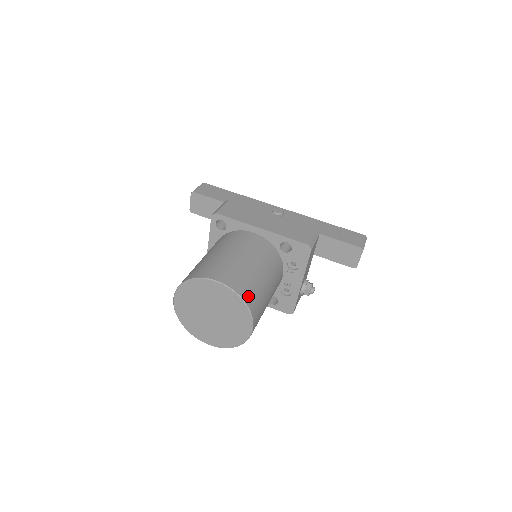
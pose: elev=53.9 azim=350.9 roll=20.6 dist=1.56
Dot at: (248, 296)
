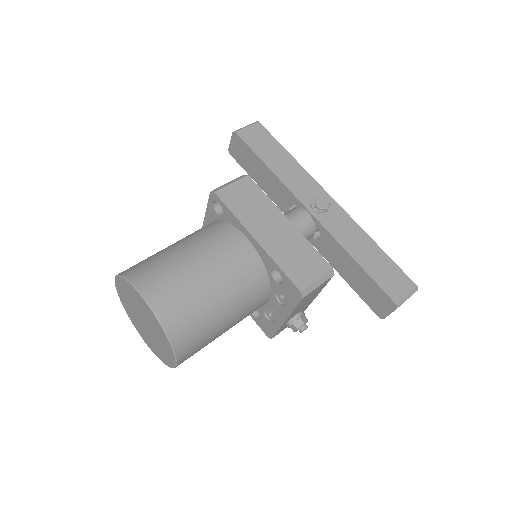
Dot at: (179, 331)
